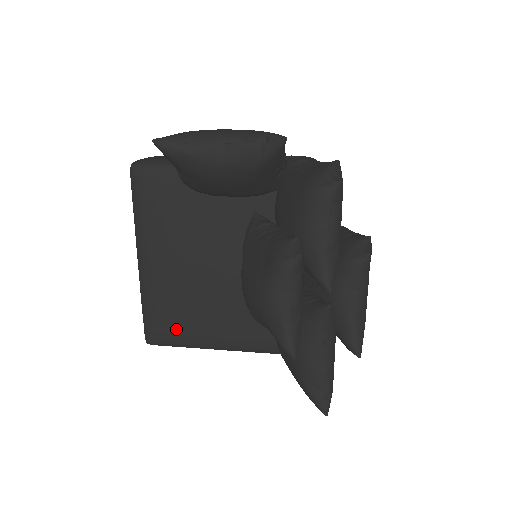
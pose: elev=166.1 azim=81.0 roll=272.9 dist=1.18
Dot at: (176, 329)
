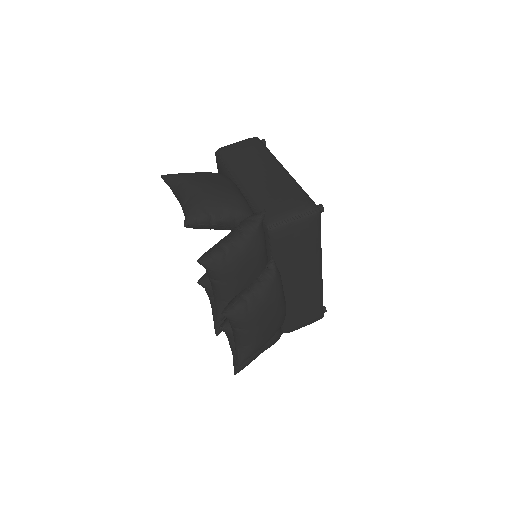
Dot at: occluded
